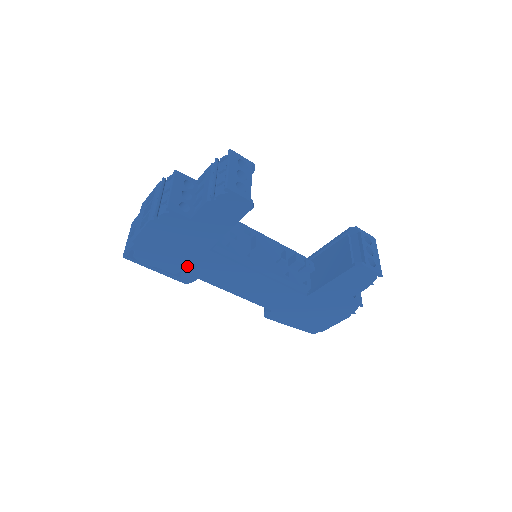
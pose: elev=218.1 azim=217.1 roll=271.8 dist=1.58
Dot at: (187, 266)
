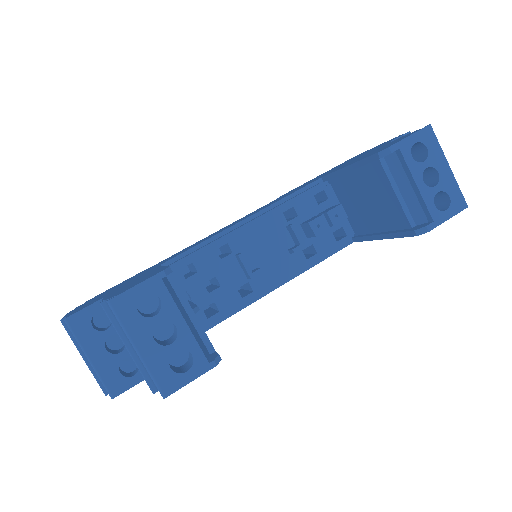
Dot at: occluded
